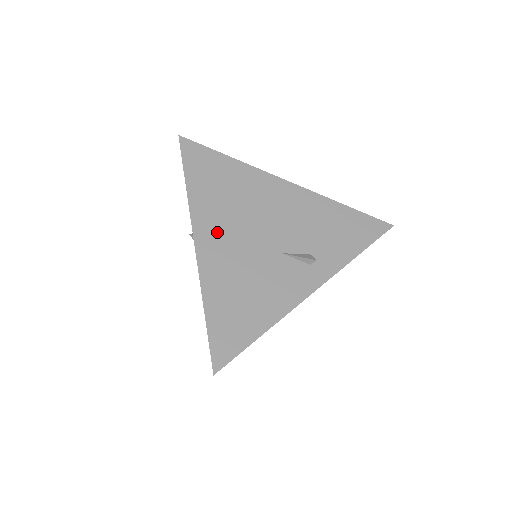
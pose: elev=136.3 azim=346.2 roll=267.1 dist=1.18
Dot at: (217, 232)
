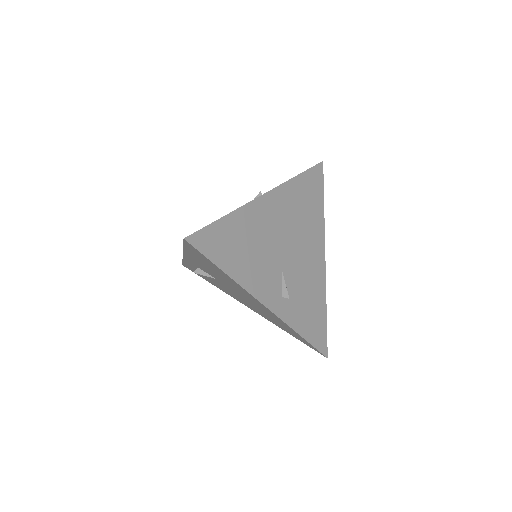
Dot at: occluded
